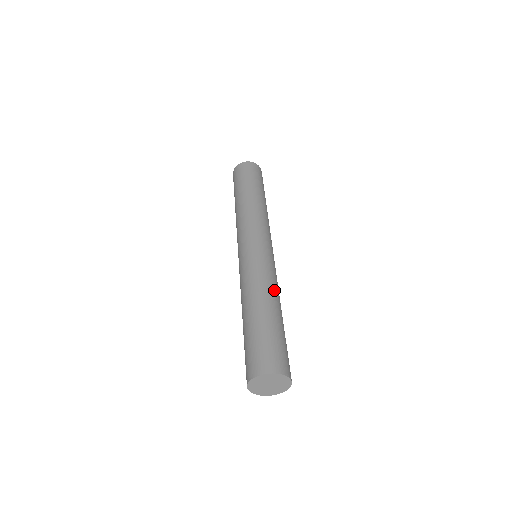
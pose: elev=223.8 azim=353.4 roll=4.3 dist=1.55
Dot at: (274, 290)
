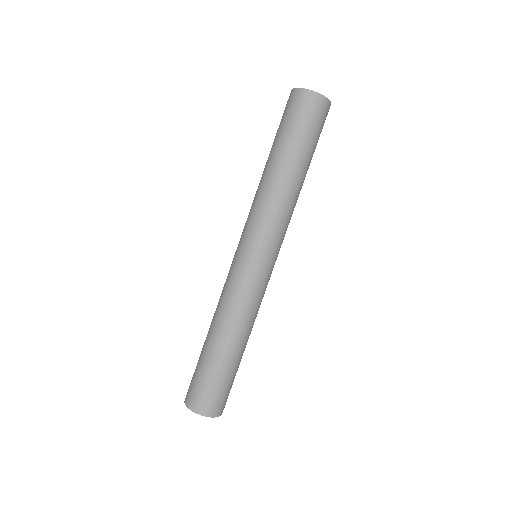
Dot at: (229, 320)
